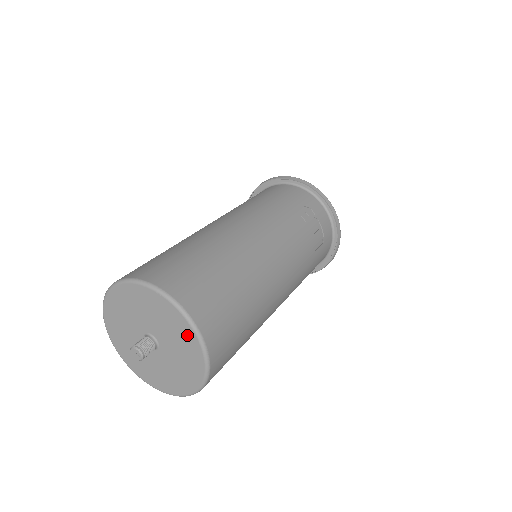
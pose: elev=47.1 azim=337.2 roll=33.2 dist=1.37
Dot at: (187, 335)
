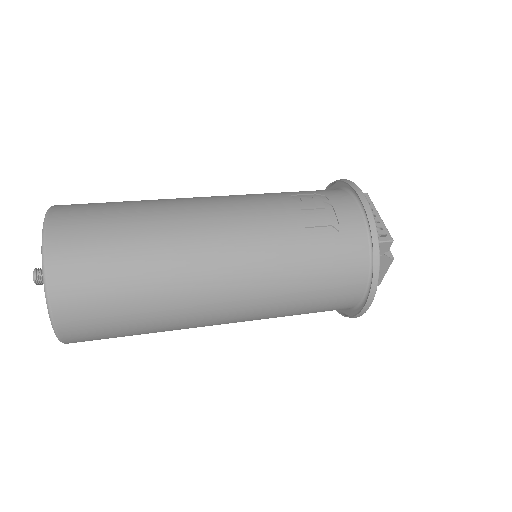
Dot at: occluded
